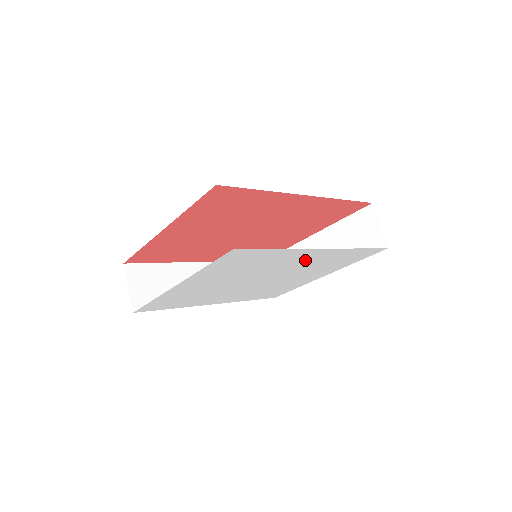
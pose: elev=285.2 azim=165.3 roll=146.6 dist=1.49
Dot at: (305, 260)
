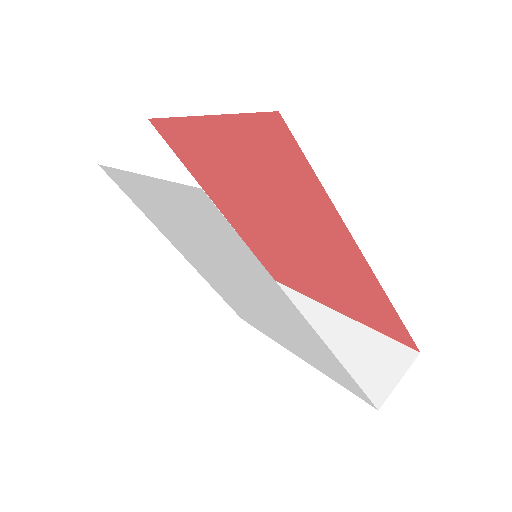
Dot at: (284, 313)
